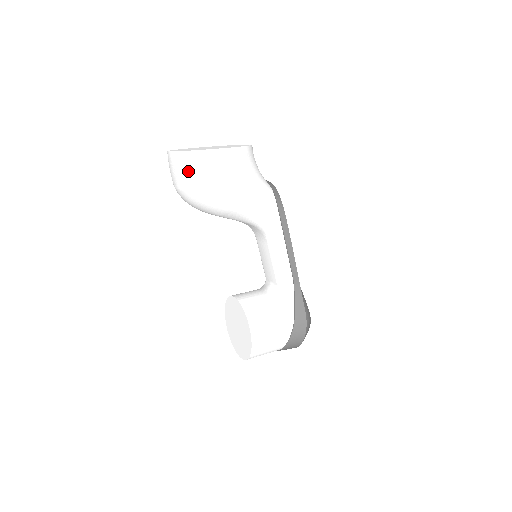
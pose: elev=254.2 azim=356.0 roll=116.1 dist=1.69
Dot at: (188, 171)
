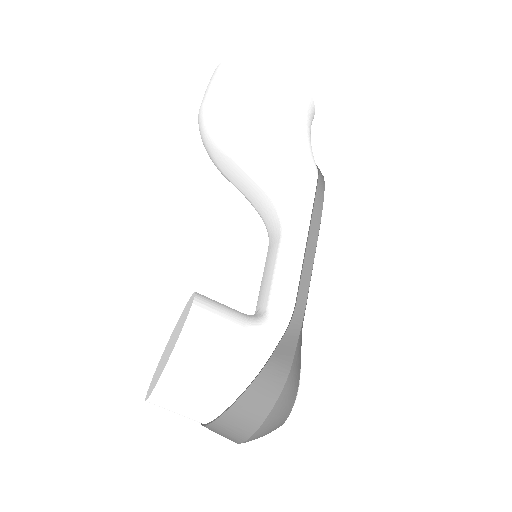
Dot at: (223, 75)
